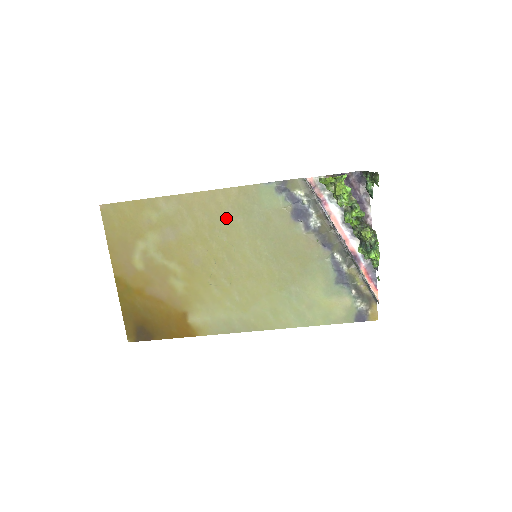
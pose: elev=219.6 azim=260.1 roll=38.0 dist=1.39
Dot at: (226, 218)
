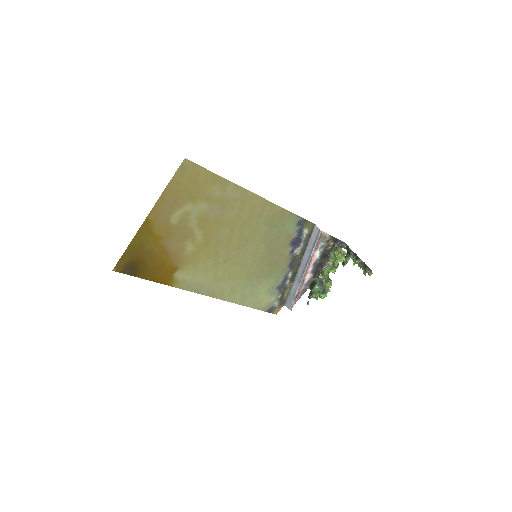
Dot at: (259, 222)
